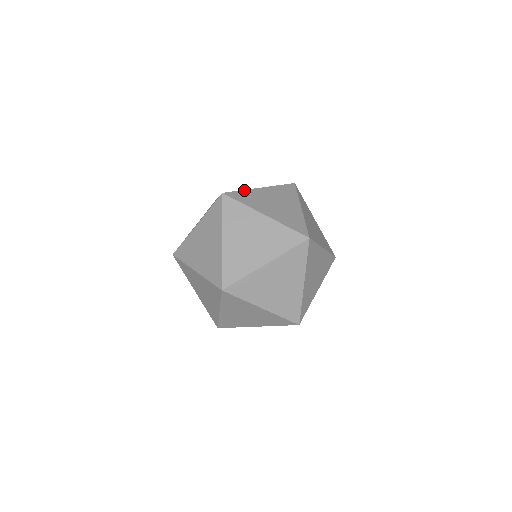
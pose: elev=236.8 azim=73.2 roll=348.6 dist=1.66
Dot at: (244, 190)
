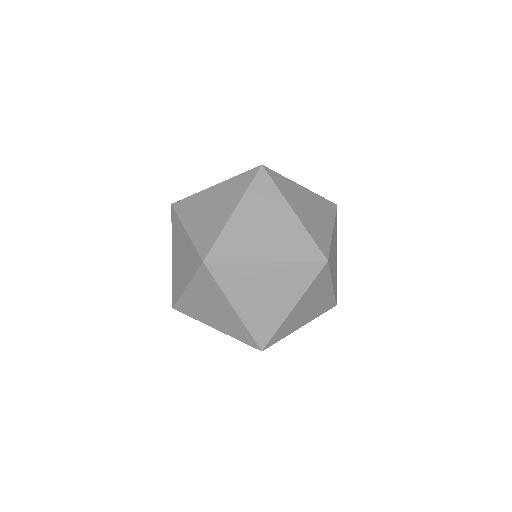
Dot at: occluded
